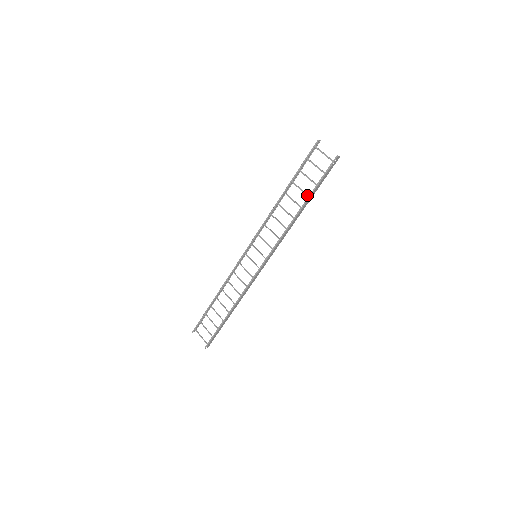
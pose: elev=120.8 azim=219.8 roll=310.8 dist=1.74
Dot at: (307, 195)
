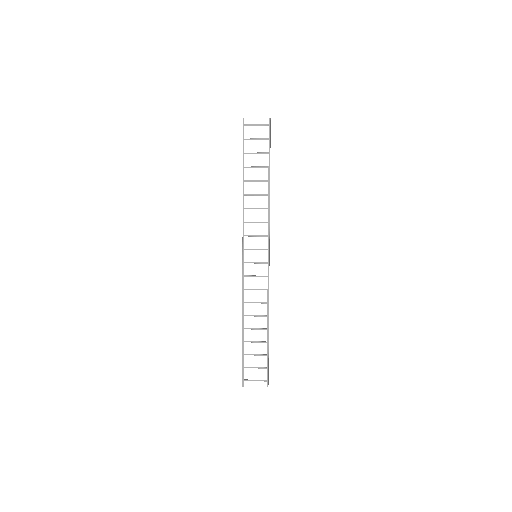
Dot at: (266, 167)
